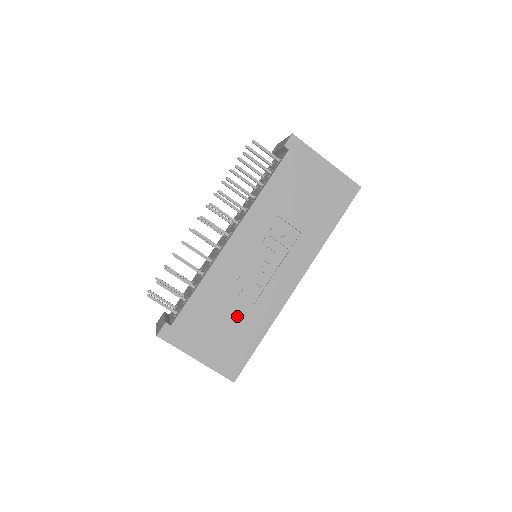
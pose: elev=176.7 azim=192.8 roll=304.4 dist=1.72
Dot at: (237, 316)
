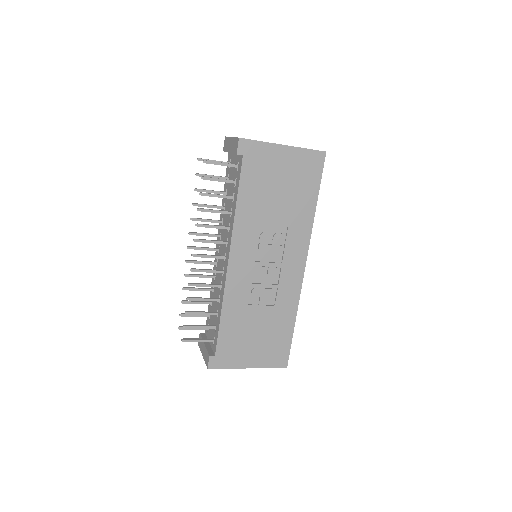
Dot at: (265, 320)
